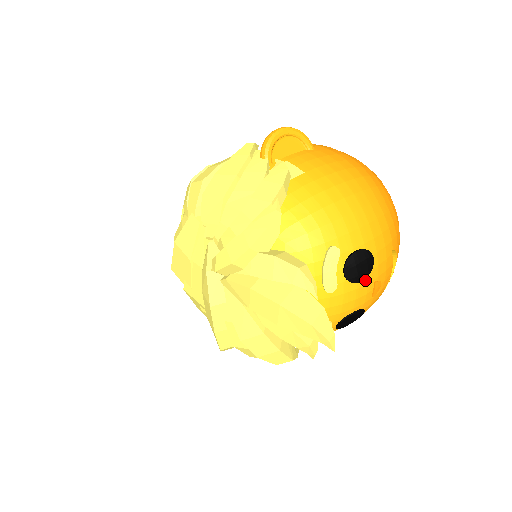
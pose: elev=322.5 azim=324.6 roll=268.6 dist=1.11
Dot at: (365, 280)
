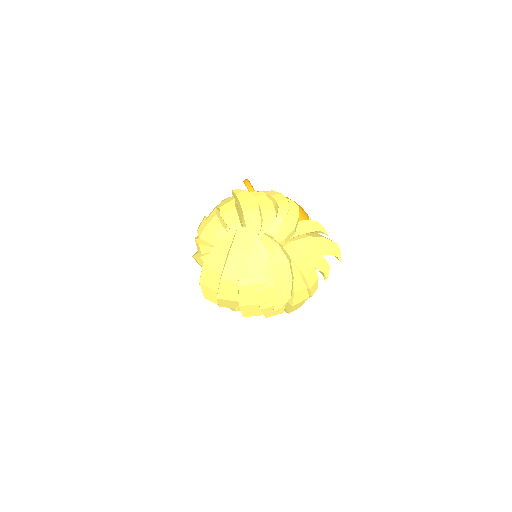
Dot at: occluded
